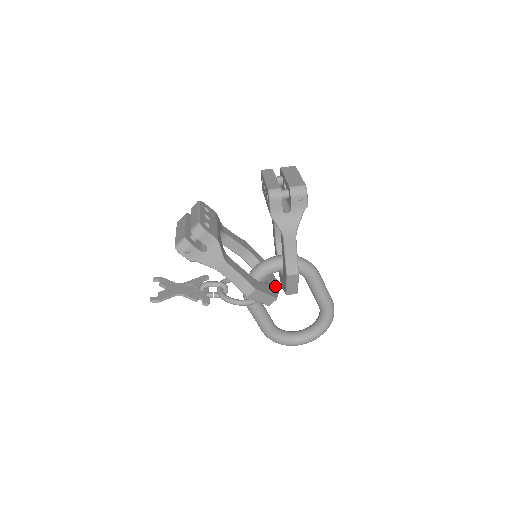
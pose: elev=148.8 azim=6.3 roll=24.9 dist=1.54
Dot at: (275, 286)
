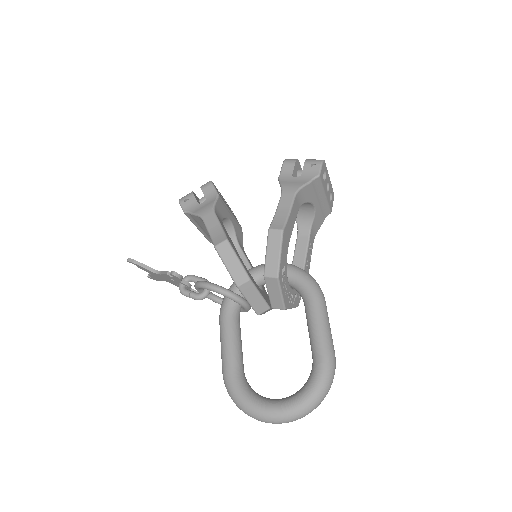
Dot at: (261, 293)
